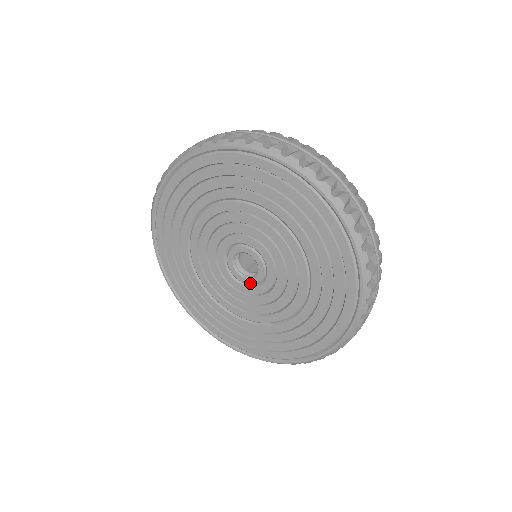
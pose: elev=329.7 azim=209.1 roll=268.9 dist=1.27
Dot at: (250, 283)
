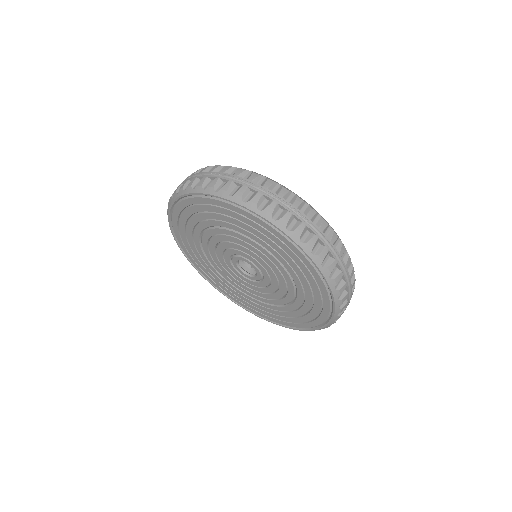
Dot at: (243, 275)
